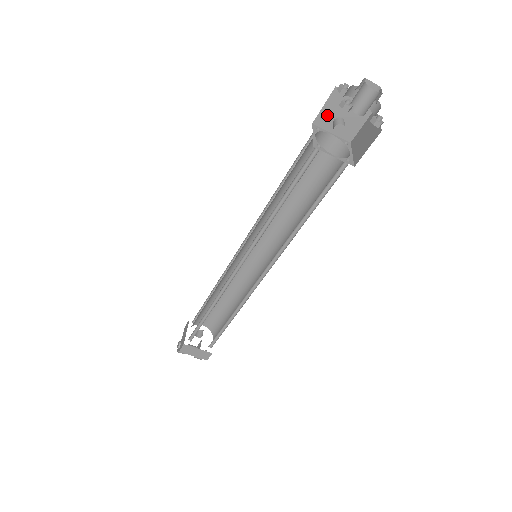
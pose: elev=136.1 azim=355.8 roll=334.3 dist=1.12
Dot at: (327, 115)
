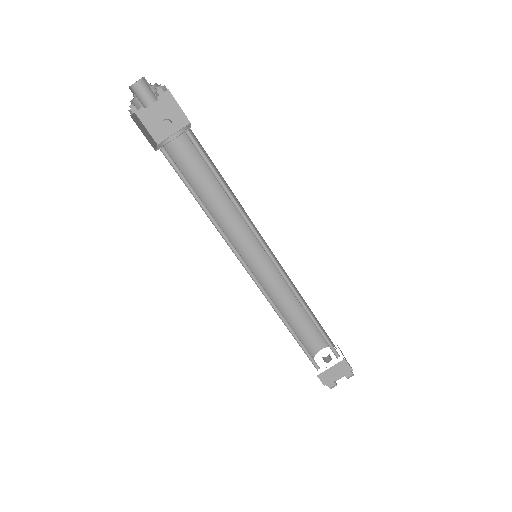
Dot at: (156, 130)
